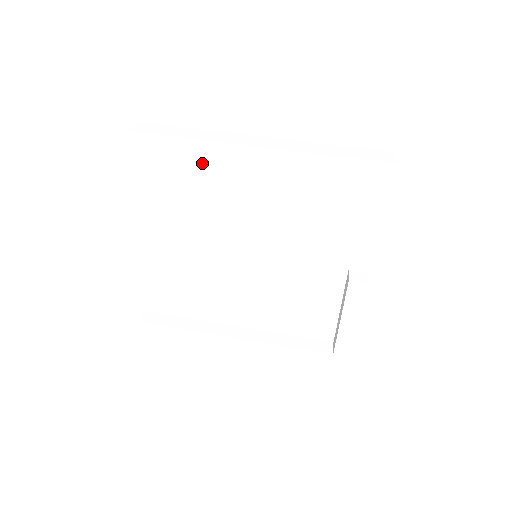
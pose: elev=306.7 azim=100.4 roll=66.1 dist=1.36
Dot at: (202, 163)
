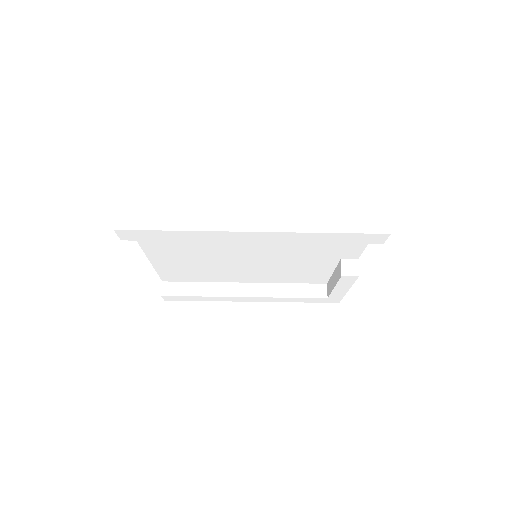
Dot at: (198, 240)
